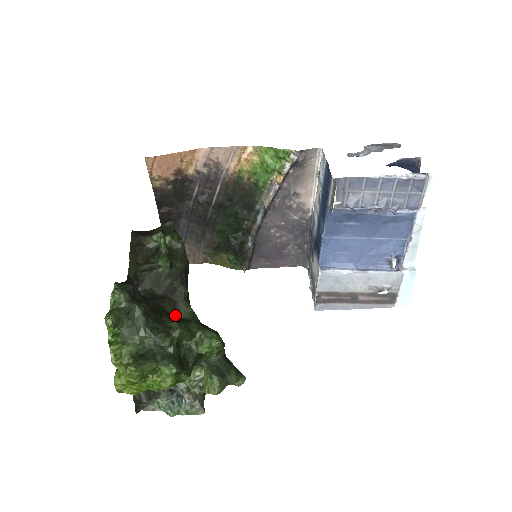
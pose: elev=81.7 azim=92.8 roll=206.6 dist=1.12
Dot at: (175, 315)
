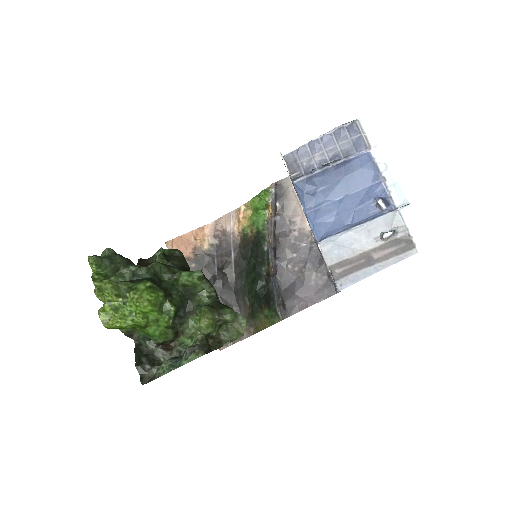
Dot at: occluded
